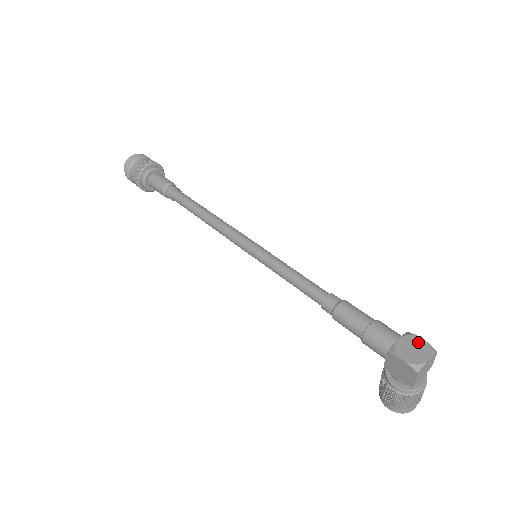
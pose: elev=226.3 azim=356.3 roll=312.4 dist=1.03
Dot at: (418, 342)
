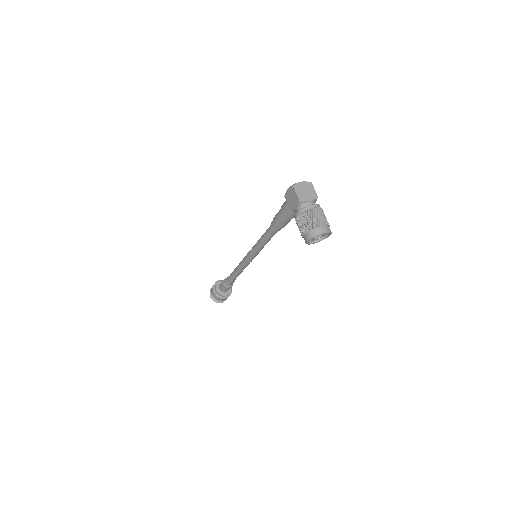
Dot at: occluded
